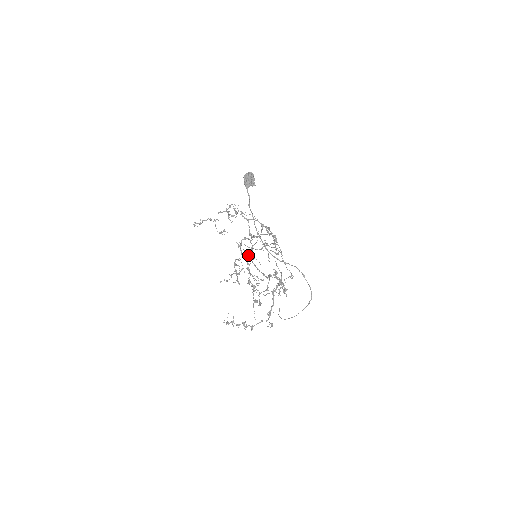
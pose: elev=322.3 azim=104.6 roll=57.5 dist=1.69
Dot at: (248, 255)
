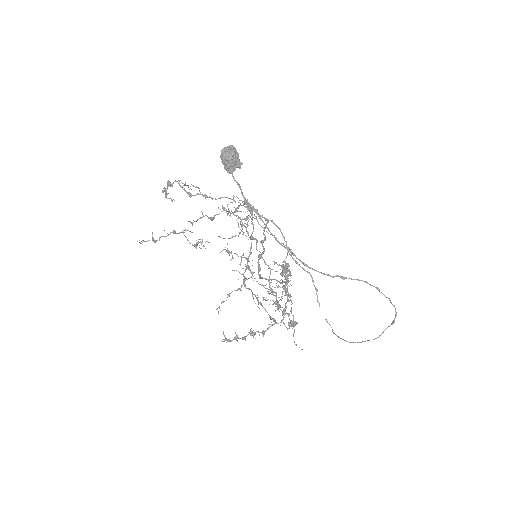
Dot at: (248, 261)
